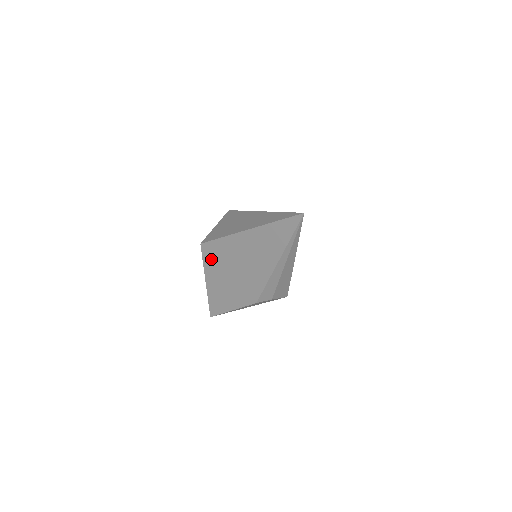
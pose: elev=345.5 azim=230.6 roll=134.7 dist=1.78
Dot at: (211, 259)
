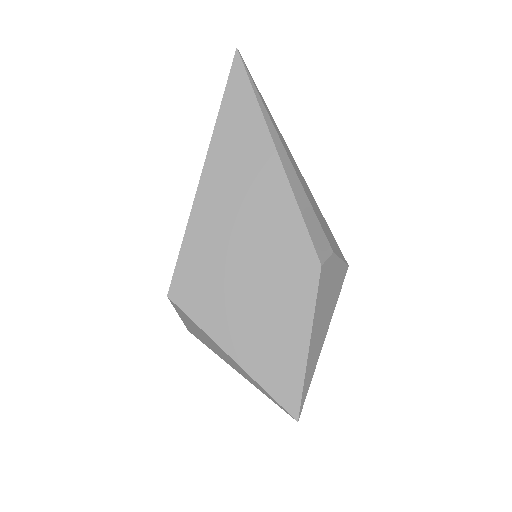
Dot at: (202, 298)
